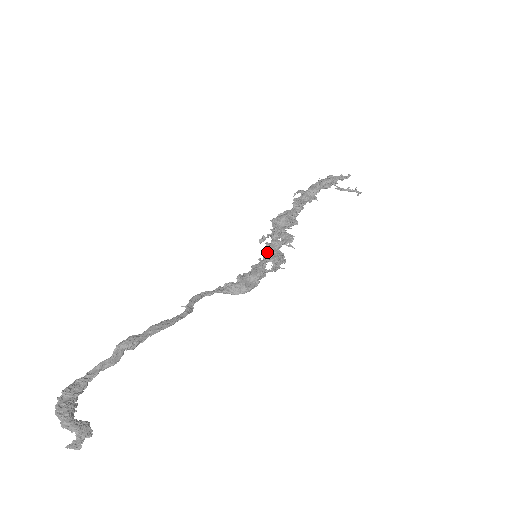
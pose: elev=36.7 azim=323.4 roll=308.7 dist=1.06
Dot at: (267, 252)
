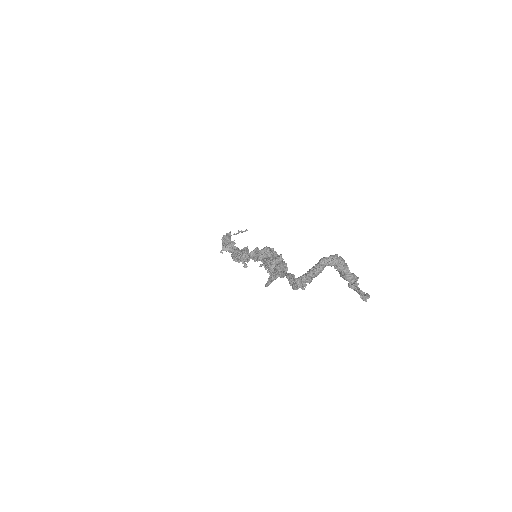
Dot at: (257, 253)
